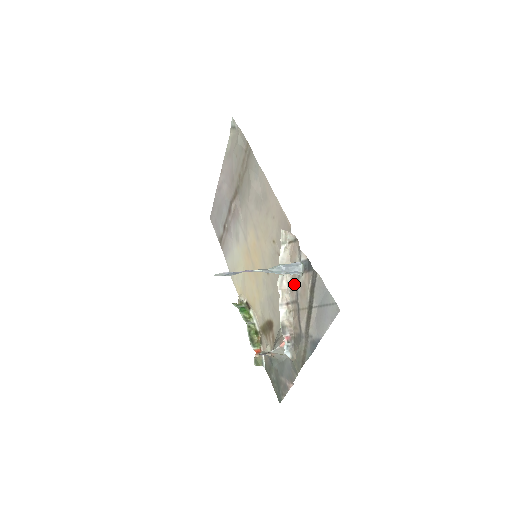
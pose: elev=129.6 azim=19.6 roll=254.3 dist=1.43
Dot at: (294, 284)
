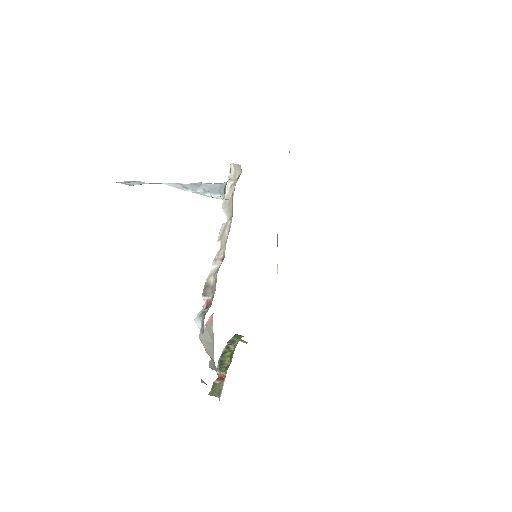
Dot at: occluded
